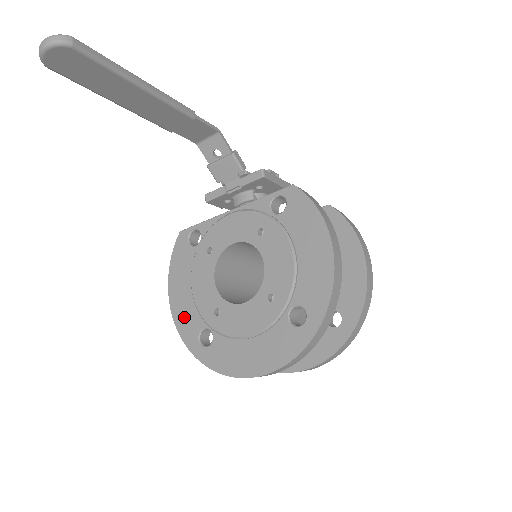
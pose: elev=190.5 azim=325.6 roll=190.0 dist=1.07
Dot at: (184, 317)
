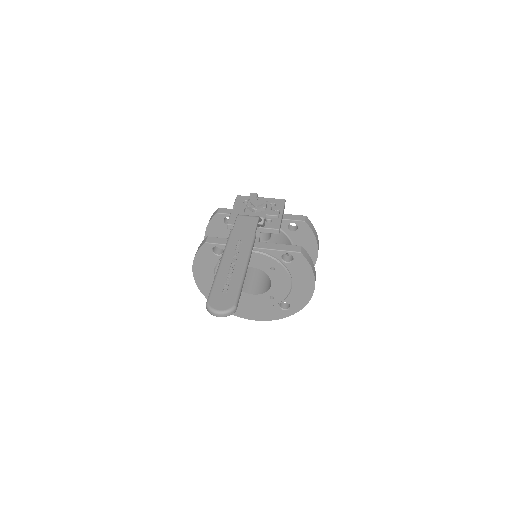
Dot at: (206, 286)
